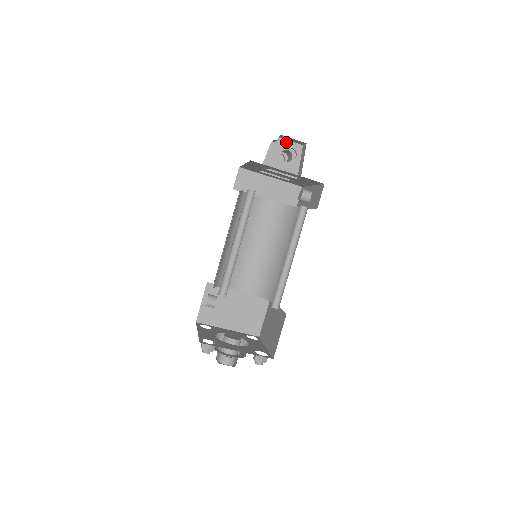
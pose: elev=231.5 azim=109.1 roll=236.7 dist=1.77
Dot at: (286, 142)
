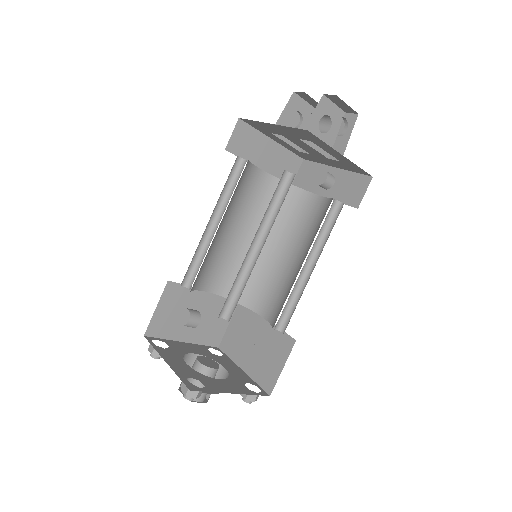
Dot at: (329, 104)
